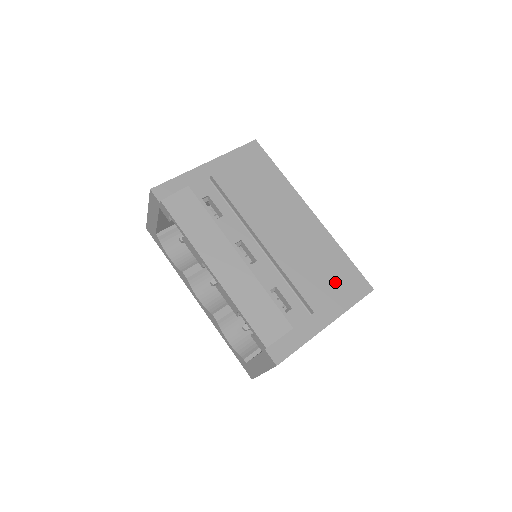
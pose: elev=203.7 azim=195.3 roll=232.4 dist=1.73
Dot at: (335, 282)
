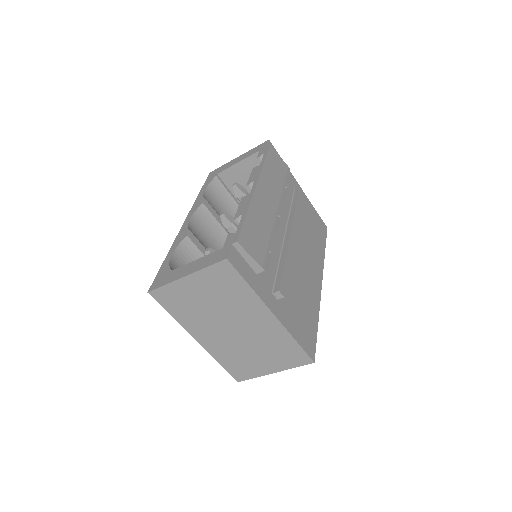
Dot at: (300, 316)
